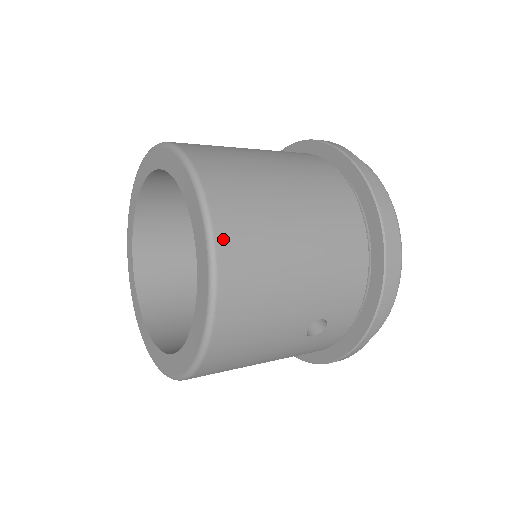
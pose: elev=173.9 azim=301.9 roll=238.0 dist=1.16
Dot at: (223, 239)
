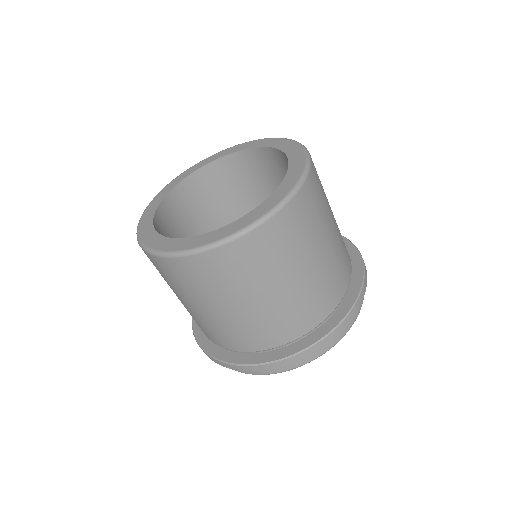
Dot at: occluded
